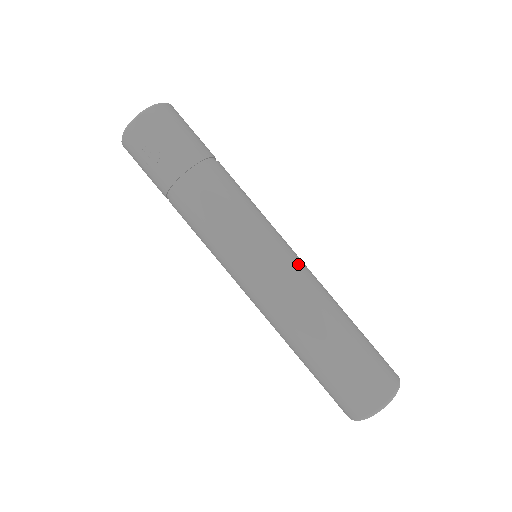
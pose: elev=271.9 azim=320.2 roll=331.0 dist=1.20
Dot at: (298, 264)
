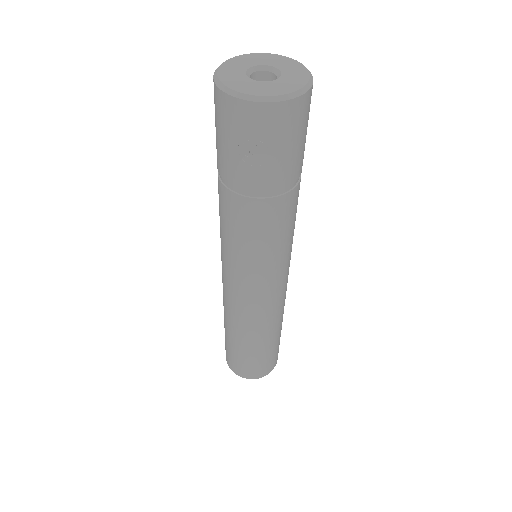
Dot at: occluded
